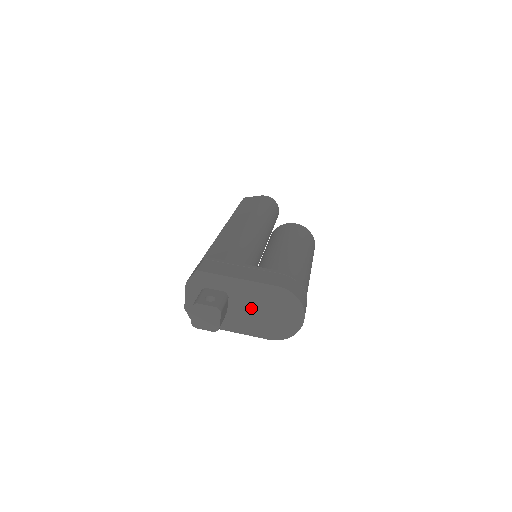
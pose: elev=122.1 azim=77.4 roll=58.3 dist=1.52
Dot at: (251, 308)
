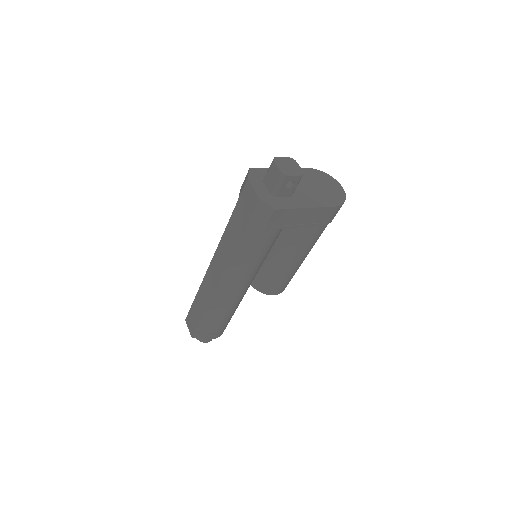
Dot at: (305, 186)
